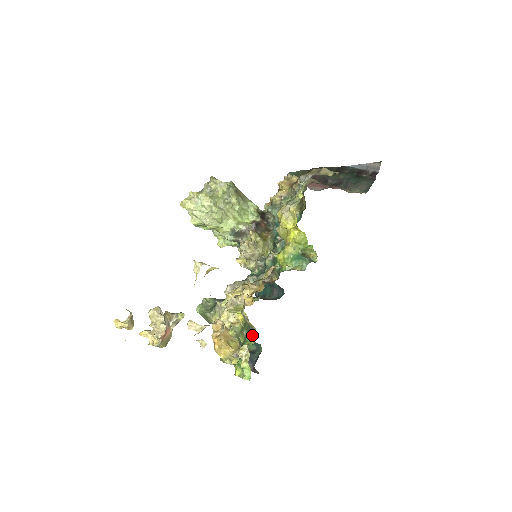
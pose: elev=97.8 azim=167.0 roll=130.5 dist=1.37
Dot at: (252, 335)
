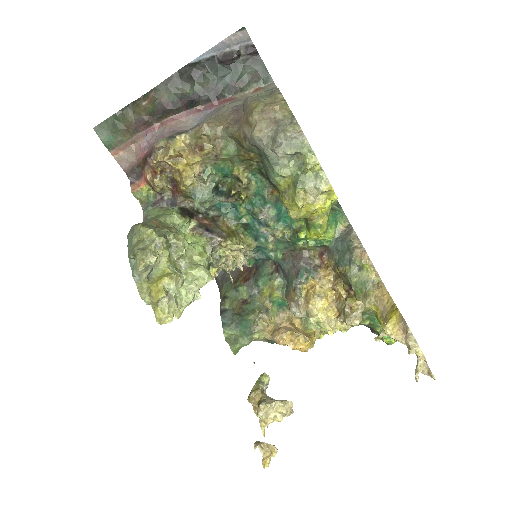
Dot at: occluded
